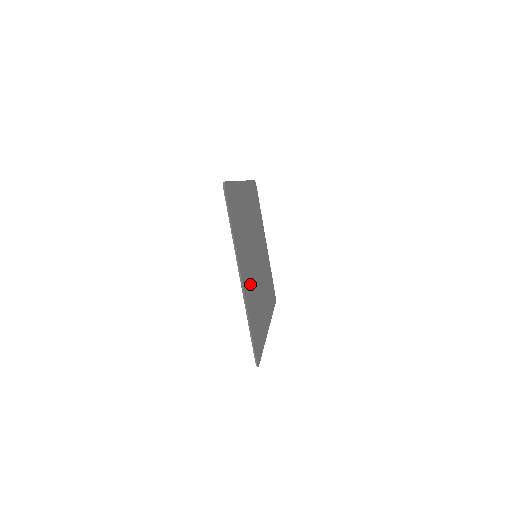
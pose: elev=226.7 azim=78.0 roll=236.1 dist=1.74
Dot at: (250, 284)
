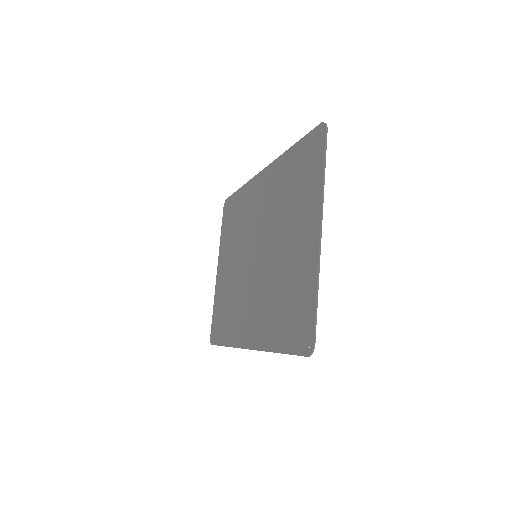
Dot at: (292, 261)
